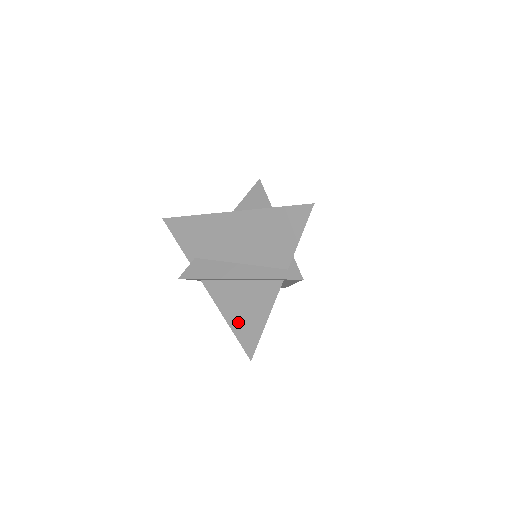
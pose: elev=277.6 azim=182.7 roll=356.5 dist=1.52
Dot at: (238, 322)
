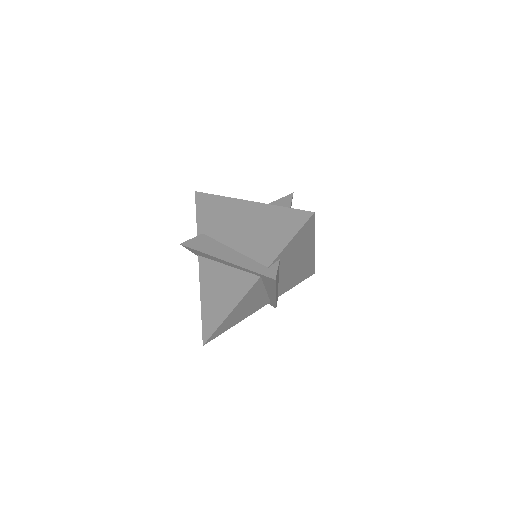
Dot at: (209, 304)
